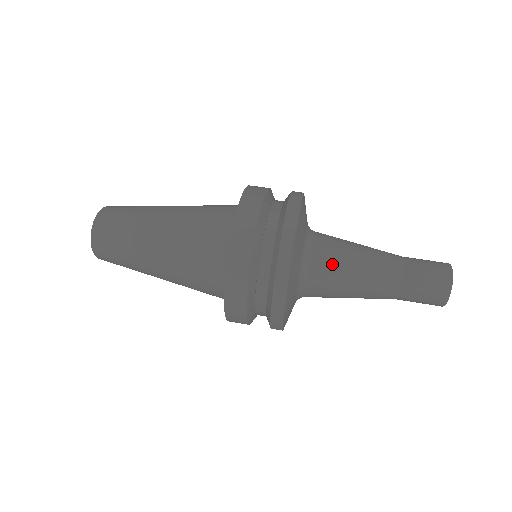
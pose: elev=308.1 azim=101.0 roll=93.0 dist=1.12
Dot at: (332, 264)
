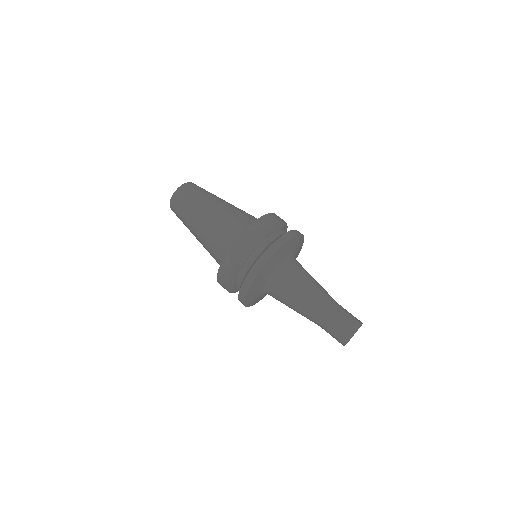
Dot at: (295, 278)
